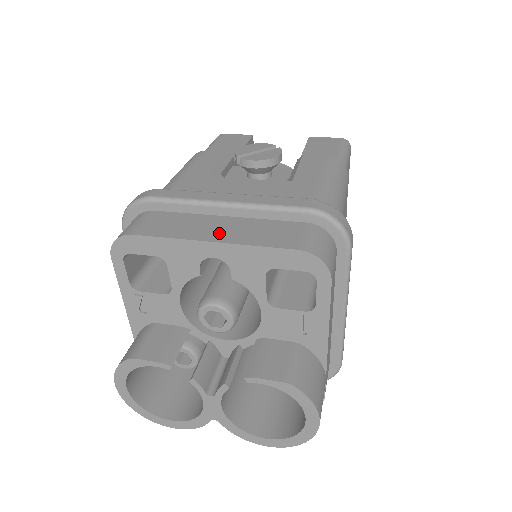
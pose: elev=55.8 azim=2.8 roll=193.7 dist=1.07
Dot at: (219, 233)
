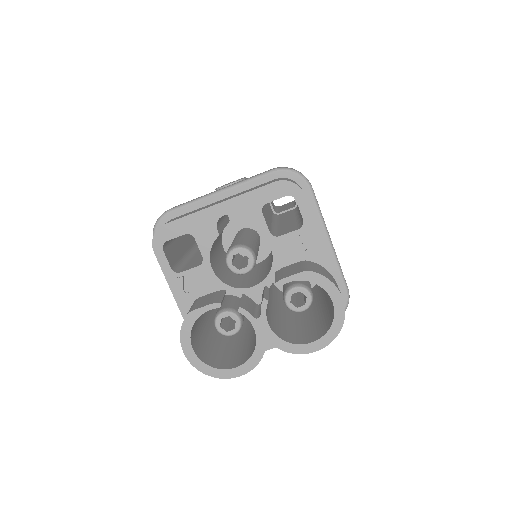
Dot at: (222, 201)
